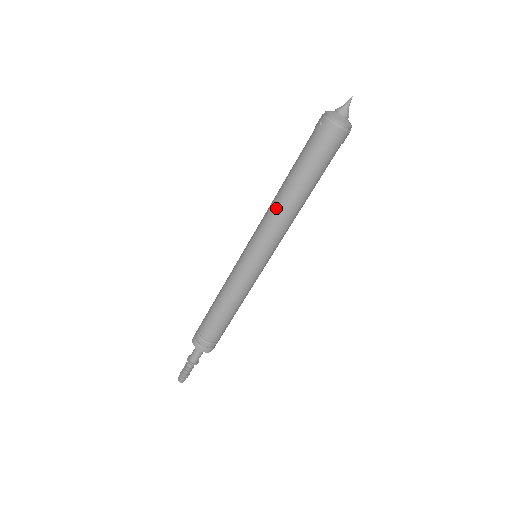
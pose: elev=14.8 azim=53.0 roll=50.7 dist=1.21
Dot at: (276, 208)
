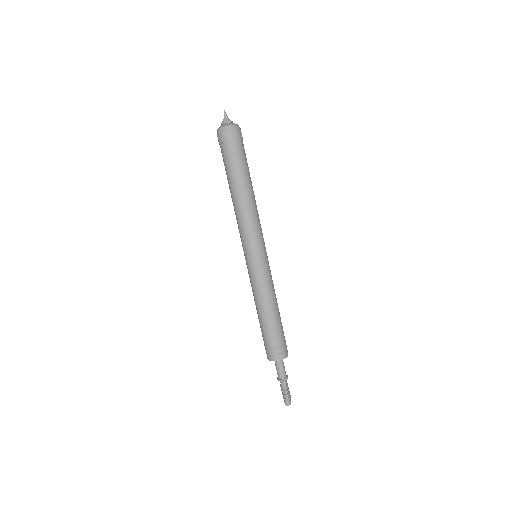
Dot at: occluded
